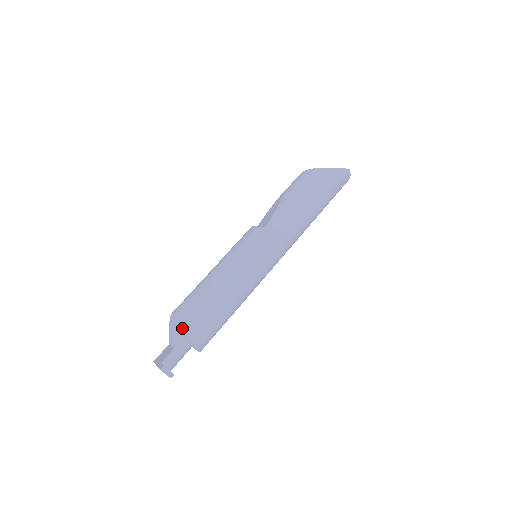
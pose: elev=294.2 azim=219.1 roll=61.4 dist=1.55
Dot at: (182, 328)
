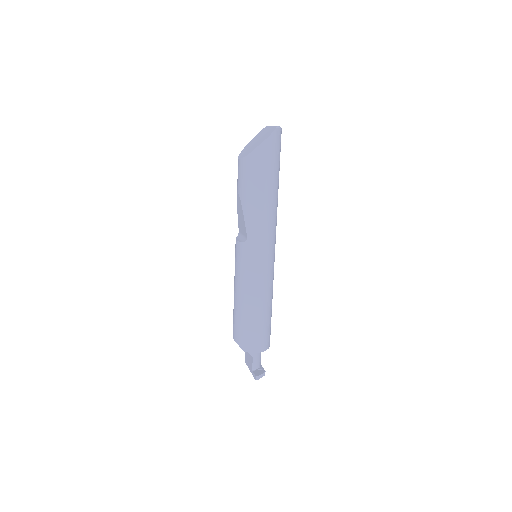
Dot at: (248, 349)
